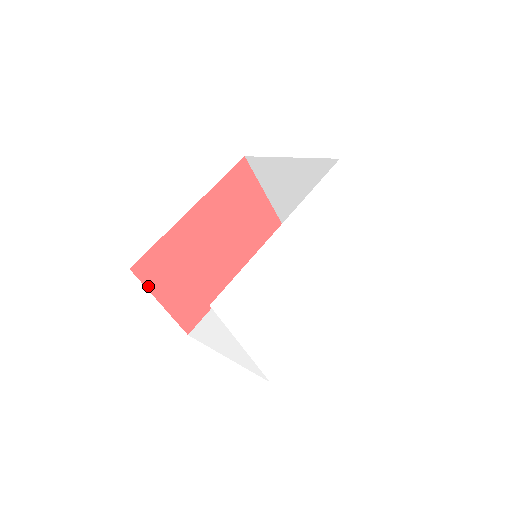
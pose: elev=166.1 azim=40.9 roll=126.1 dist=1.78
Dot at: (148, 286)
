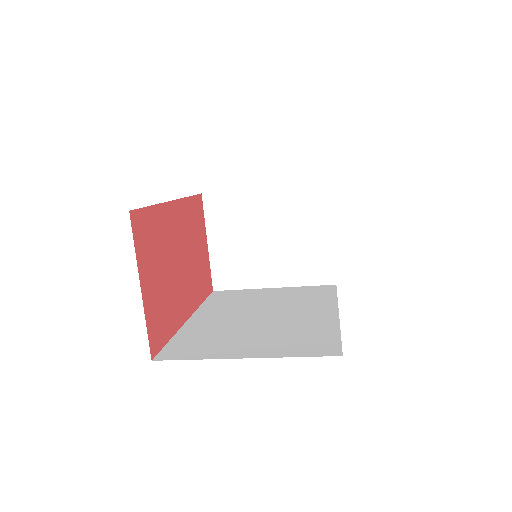
Dot at: (136, 252)
